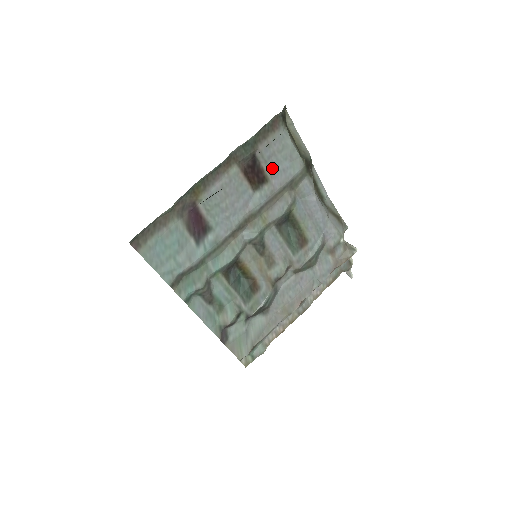
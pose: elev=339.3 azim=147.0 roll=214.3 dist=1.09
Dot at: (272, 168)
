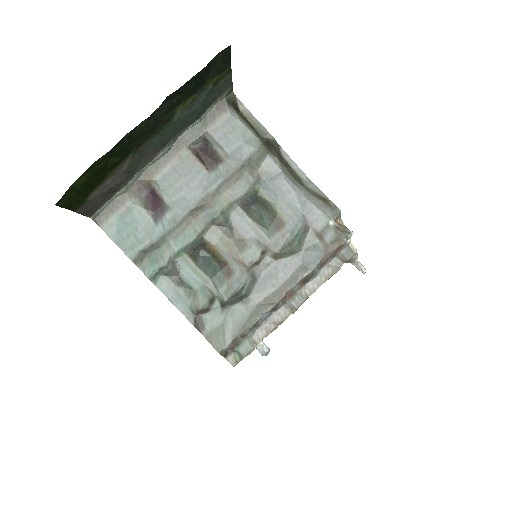
Dot at: (225, 149)
